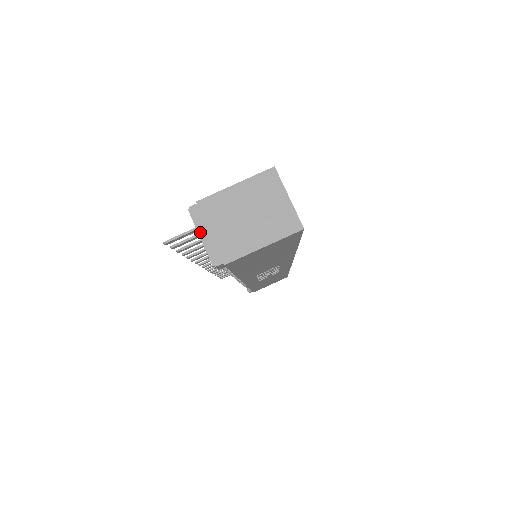
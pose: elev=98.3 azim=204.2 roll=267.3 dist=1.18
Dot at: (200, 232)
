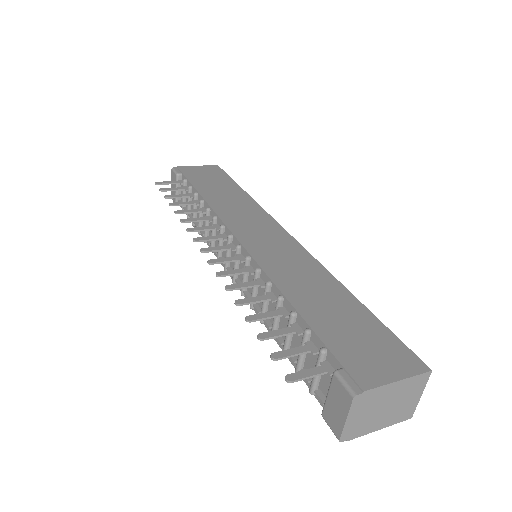
Dot at: (349, 416)
